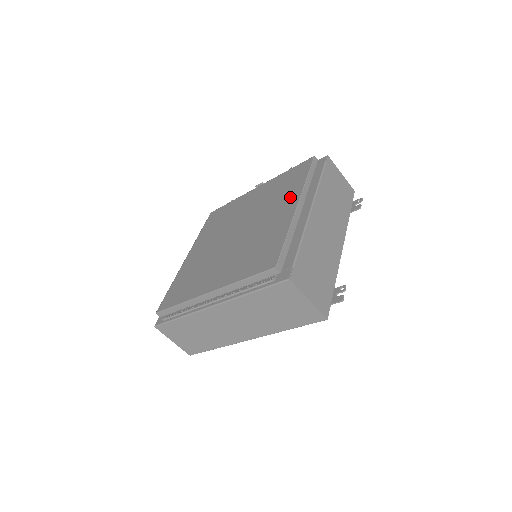
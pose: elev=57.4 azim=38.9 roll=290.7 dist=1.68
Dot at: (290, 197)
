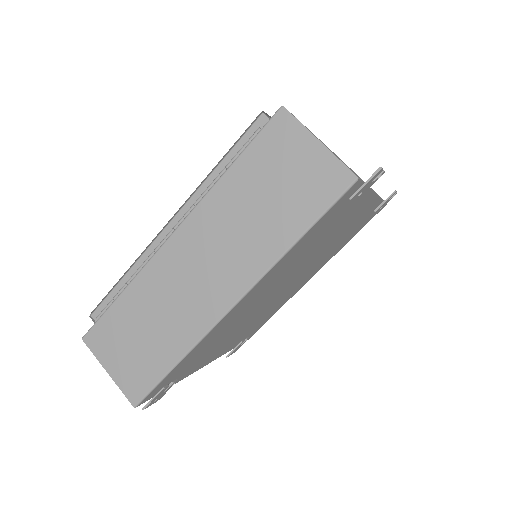
Dot at: occluded
